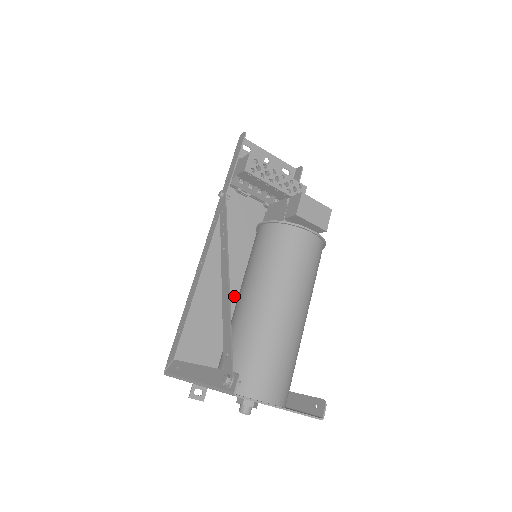
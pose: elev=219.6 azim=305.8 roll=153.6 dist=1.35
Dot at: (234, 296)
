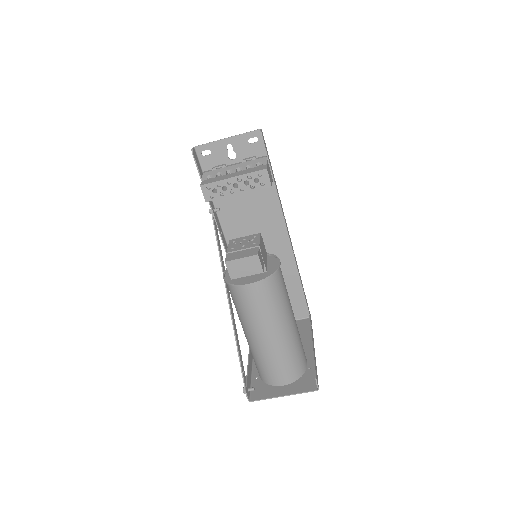
Dot at: occluded
